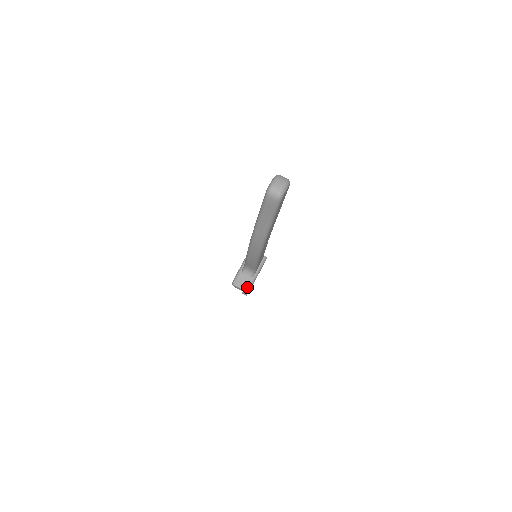
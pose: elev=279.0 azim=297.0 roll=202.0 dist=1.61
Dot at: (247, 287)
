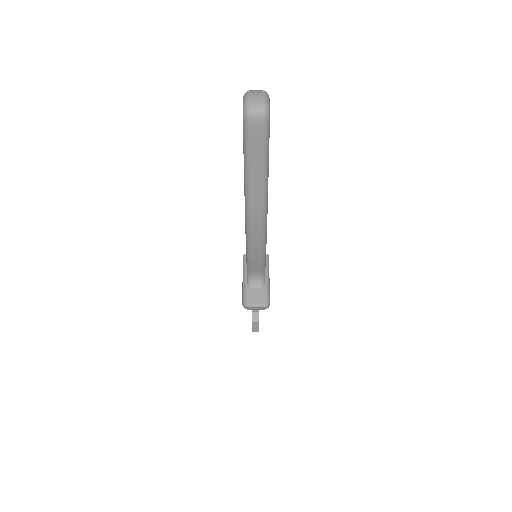
Dot at: (264, 300)
